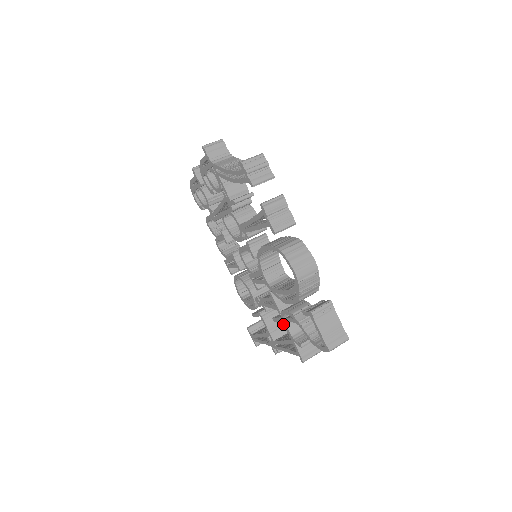
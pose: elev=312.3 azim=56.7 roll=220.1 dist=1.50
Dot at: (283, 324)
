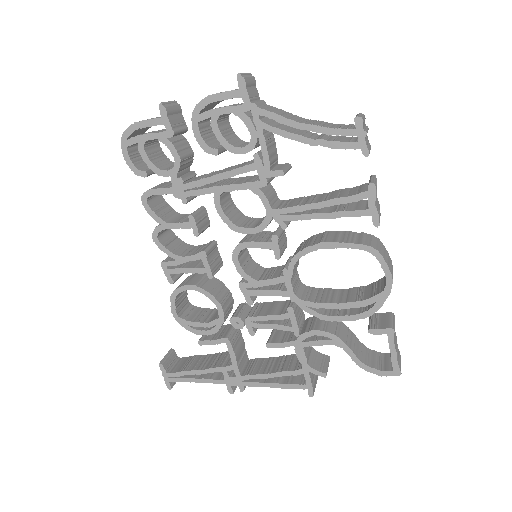
Dot at: (296, 349)
